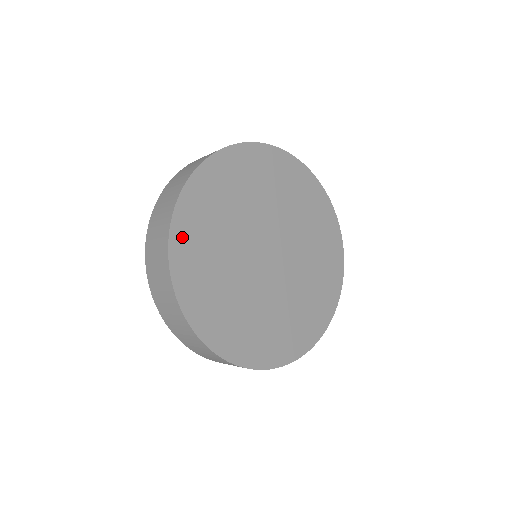
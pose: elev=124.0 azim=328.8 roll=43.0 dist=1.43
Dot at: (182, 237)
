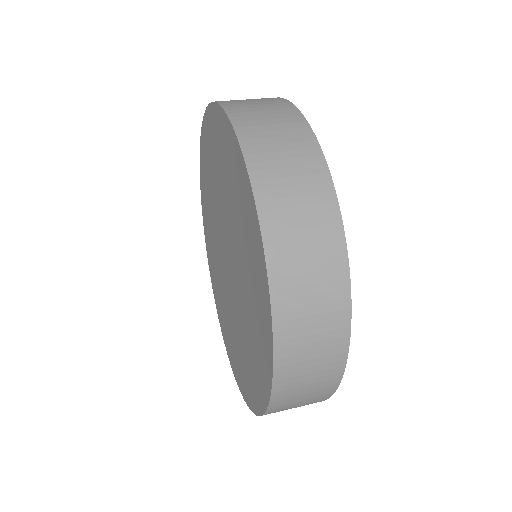
Dot at: occluded
